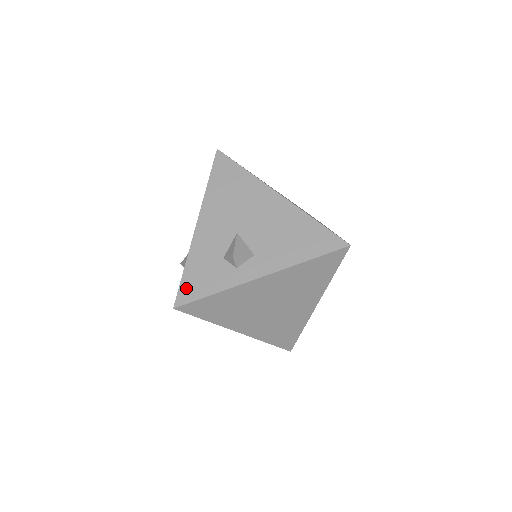
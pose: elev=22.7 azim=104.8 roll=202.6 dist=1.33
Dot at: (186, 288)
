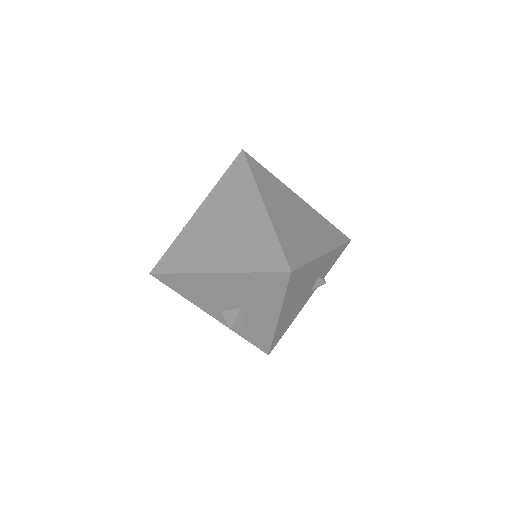
Dot at: occluded
